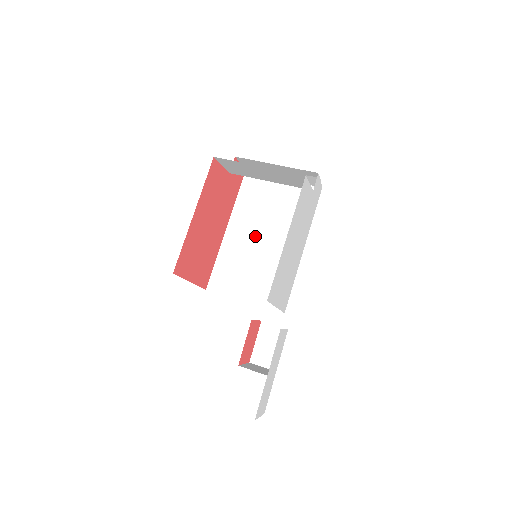
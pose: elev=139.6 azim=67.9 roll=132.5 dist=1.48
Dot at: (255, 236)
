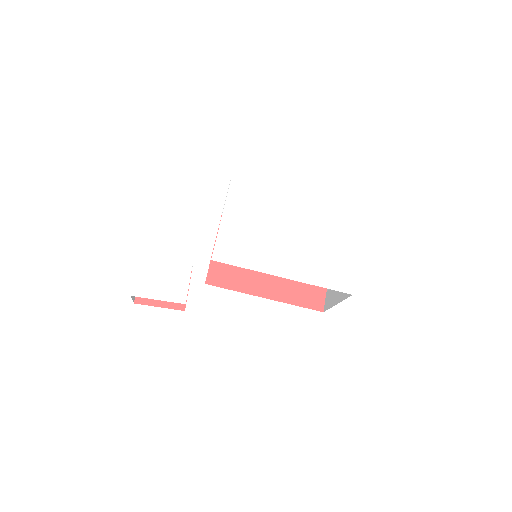
Dot at: occluded
